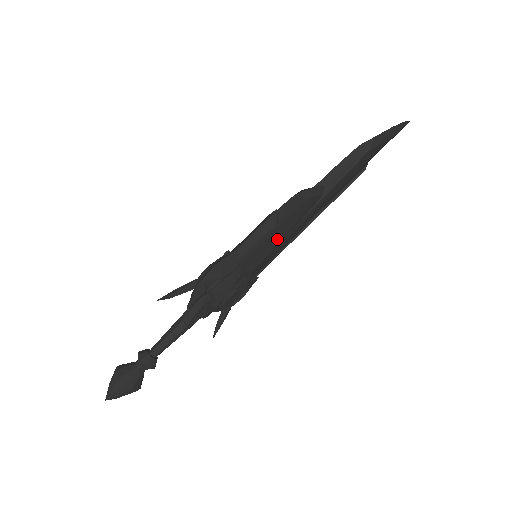
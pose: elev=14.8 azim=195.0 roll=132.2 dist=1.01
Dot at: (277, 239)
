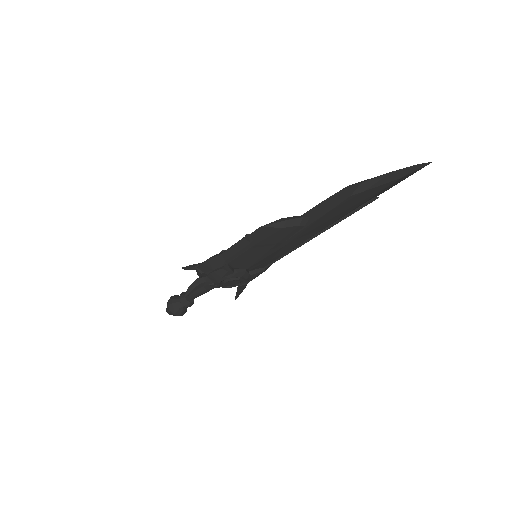
Dot at: (262, 252)
